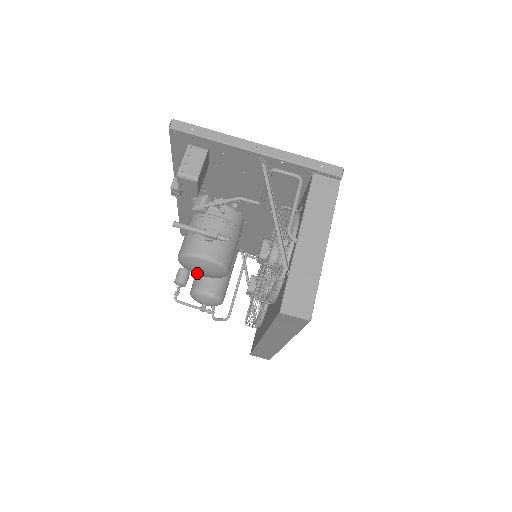
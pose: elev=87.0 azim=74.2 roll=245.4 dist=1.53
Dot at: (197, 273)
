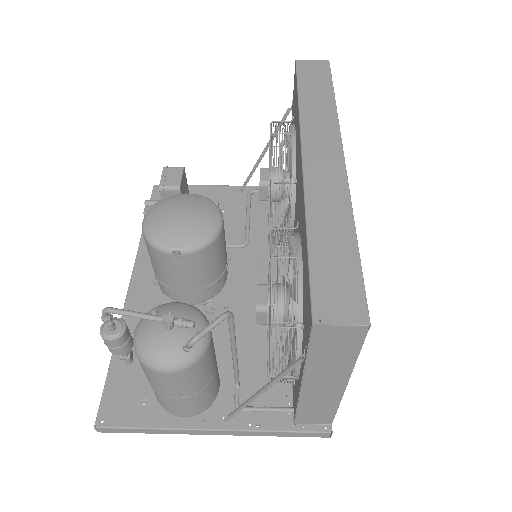
Dot at: (173, 222)
